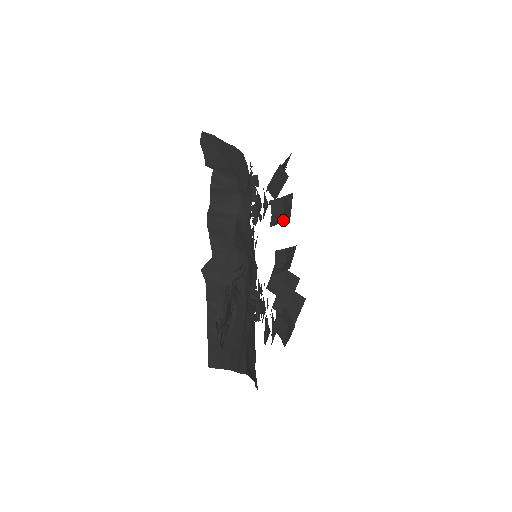
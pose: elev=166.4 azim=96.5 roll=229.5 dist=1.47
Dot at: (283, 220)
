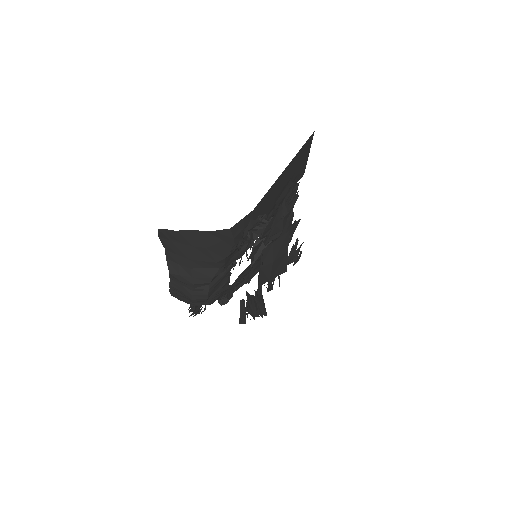
Dot at: occluded
